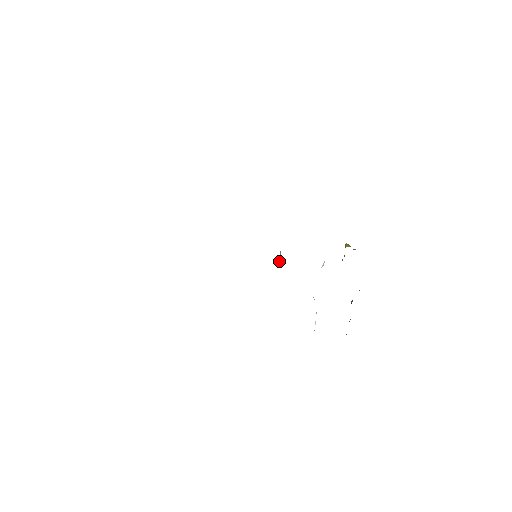
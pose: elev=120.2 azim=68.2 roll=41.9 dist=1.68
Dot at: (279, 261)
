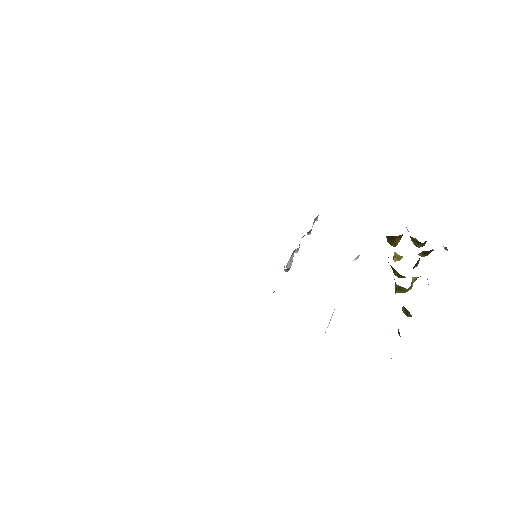
Dot at: (288, 263)
